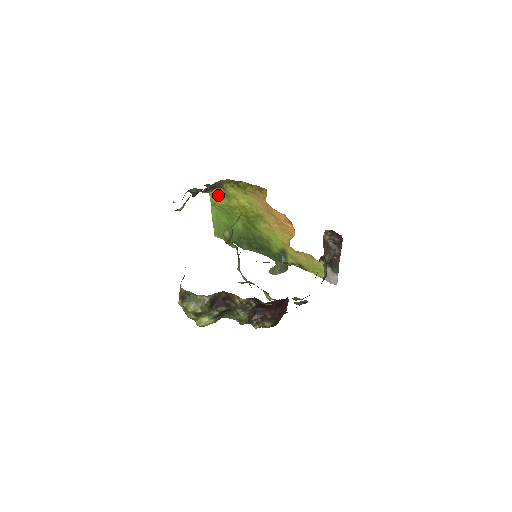
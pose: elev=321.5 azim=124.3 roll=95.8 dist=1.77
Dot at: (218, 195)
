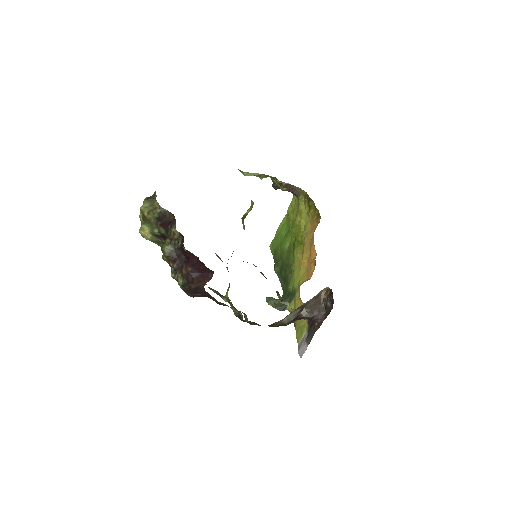
Dot at: (294, 207)
